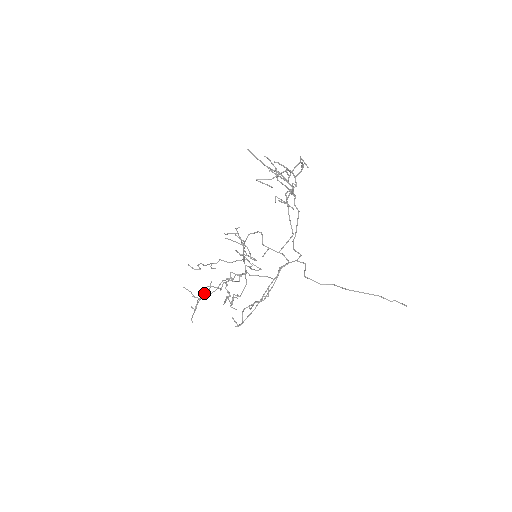
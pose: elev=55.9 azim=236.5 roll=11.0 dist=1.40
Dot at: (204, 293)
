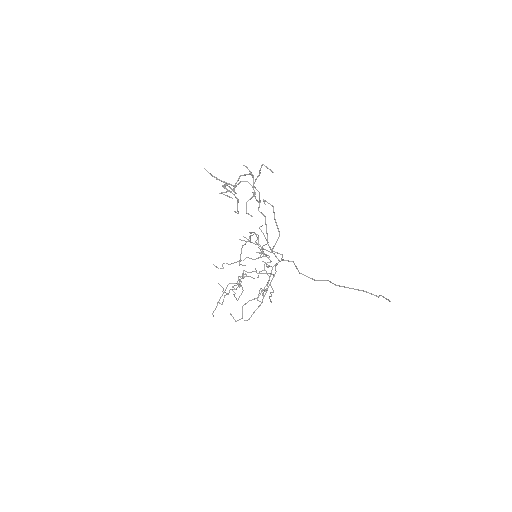
Dot at: (230, 289)
